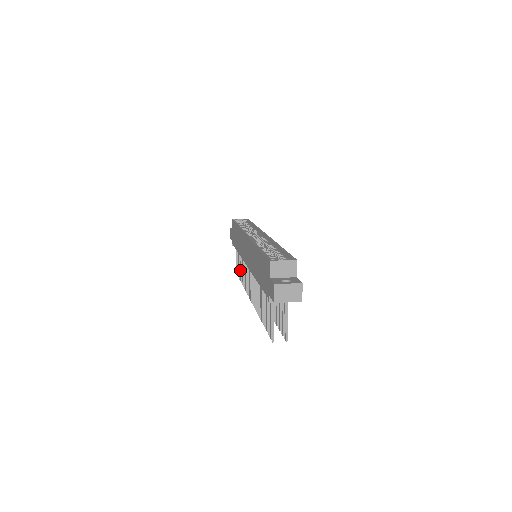
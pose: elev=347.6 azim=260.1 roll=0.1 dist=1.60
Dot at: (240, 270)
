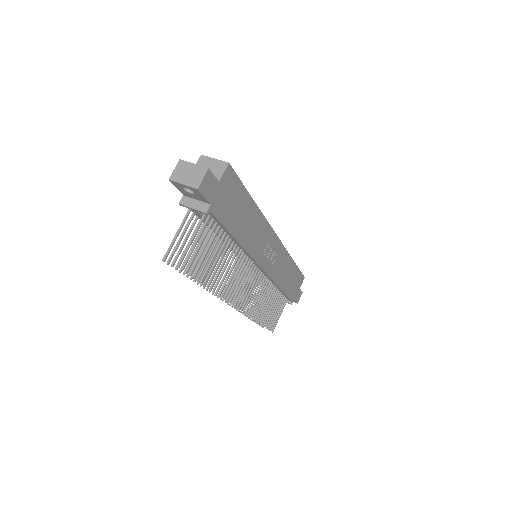
Dot at: occluded
